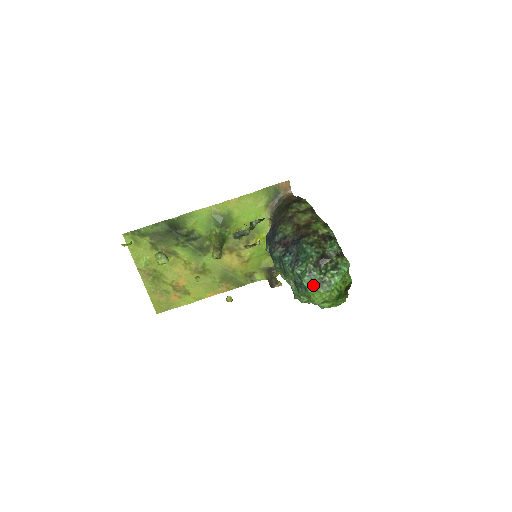
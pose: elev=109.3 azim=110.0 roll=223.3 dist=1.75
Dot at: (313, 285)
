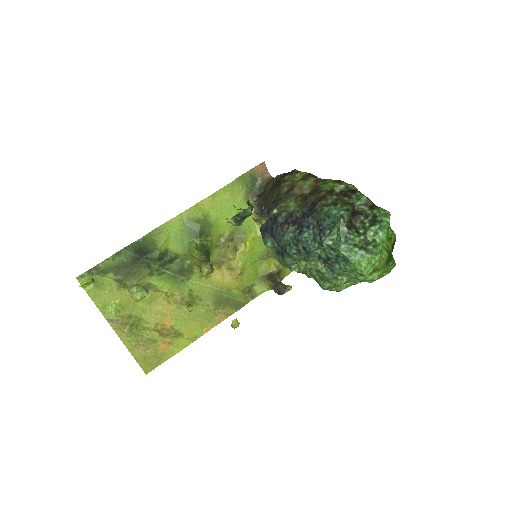
Dot at: (355, 252)
